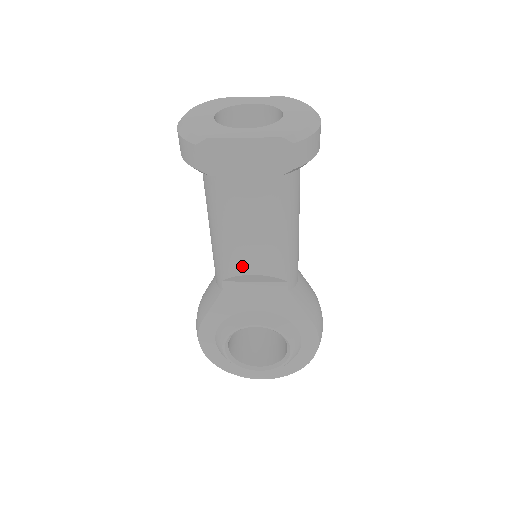
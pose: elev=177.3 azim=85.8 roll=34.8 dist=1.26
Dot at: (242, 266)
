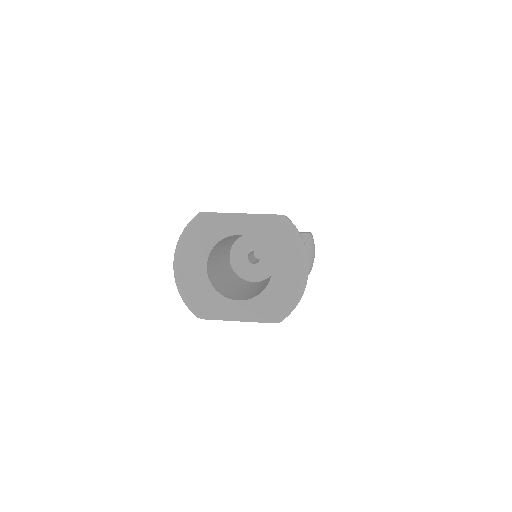
Dot at: occluded
